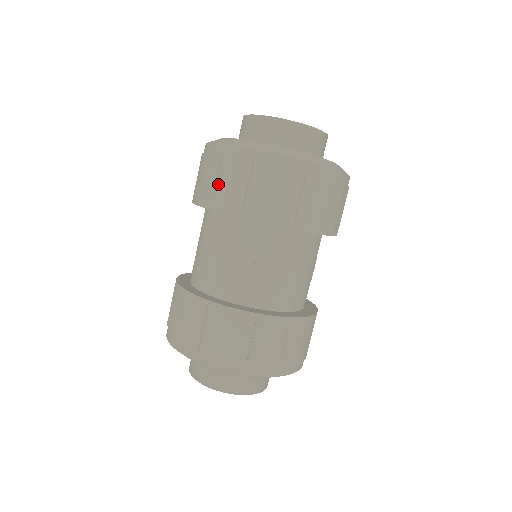
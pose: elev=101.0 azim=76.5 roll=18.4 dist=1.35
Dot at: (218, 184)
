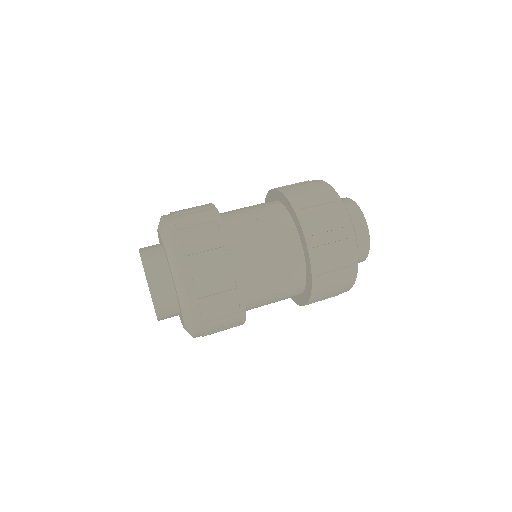
Dot at: occluded
